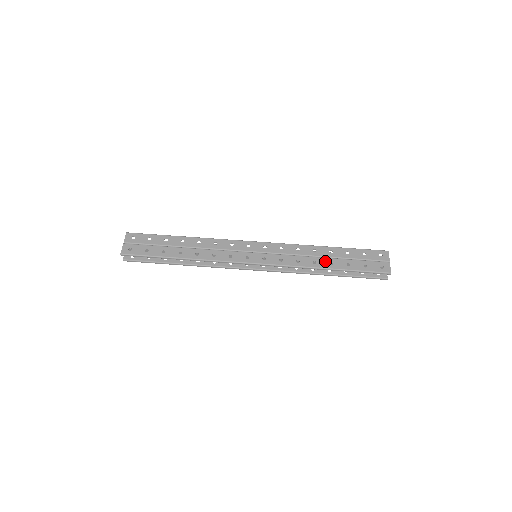
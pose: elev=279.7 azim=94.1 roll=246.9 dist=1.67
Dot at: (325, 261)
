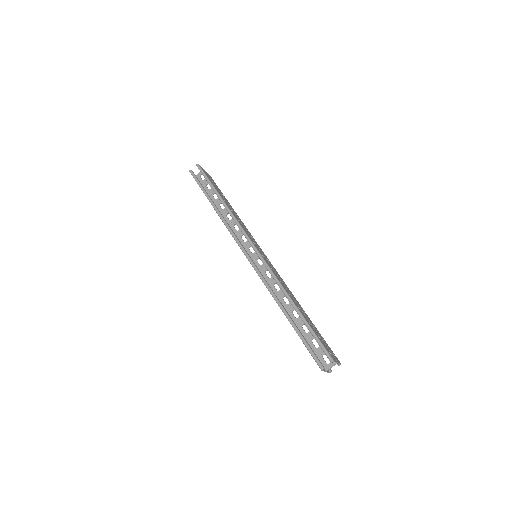
Dot at: (296, 303)
